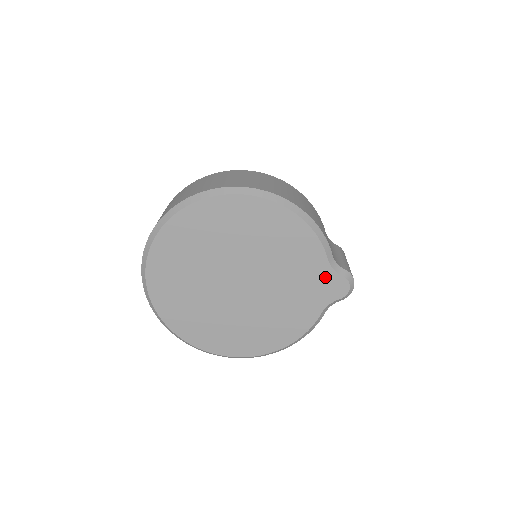
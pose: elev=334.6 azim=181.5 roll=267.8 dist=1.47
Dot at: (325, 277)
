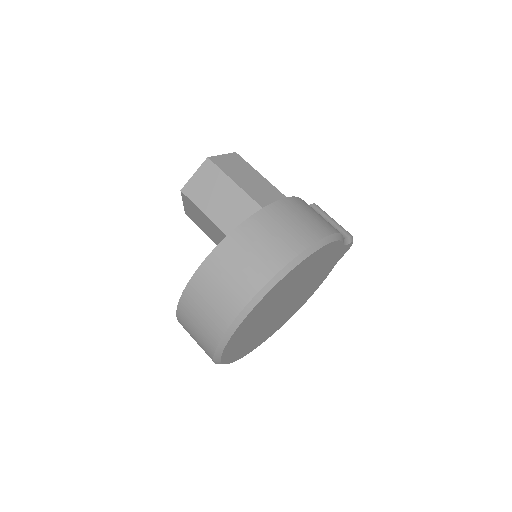
Dot at: (339, 253)
